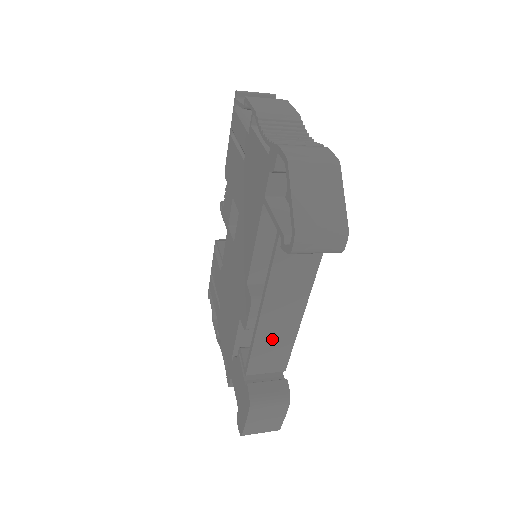
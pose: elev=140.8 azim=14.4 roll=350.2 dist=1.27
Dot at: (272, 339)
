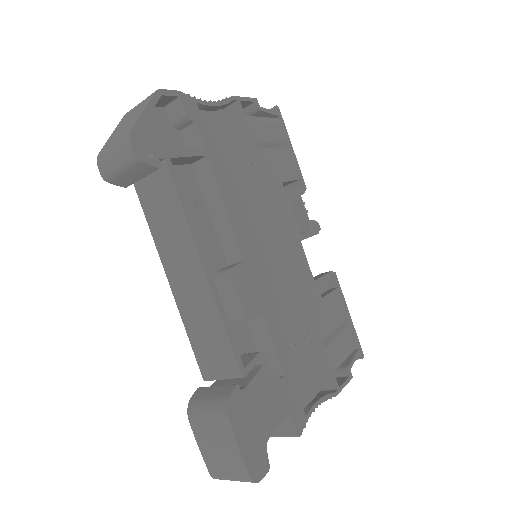
Dot at: (198, 317)
